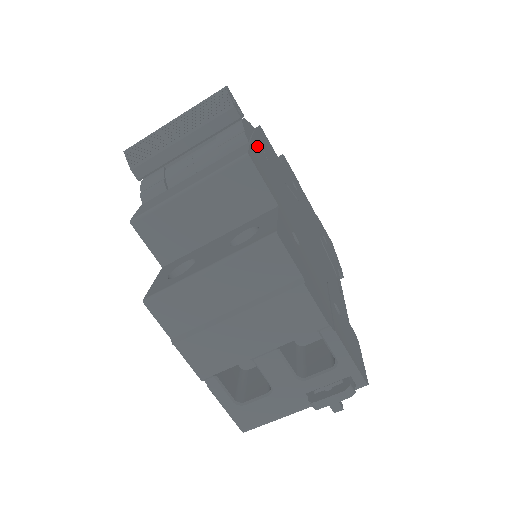
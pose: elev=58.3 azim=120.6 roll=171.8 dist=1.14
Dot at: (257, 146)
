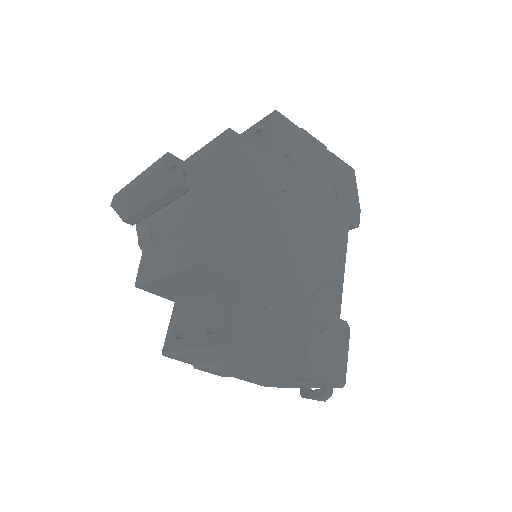
Dot at: (214, 208)
